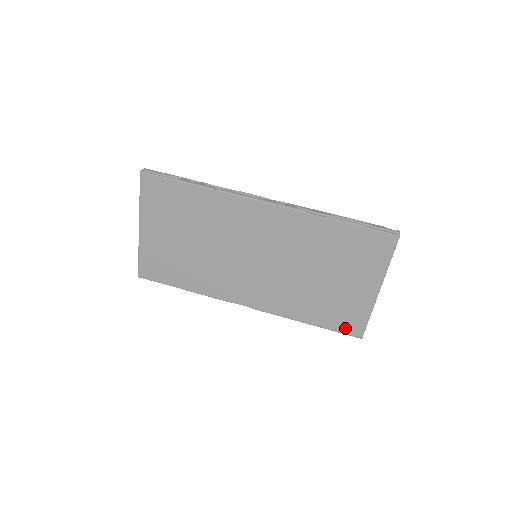
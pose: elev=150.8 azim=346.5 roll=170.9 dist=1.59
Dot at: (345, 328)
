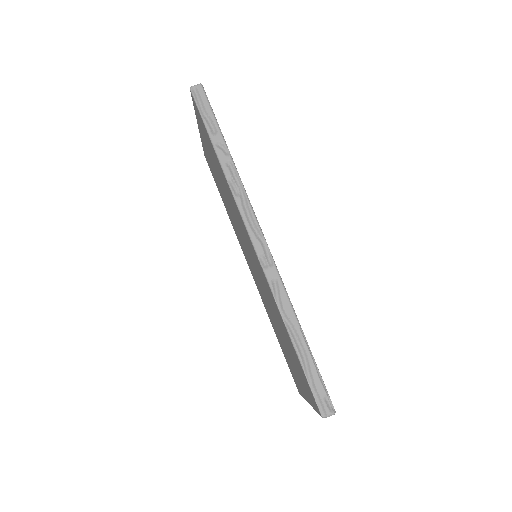
Dot at: (292, 374)
